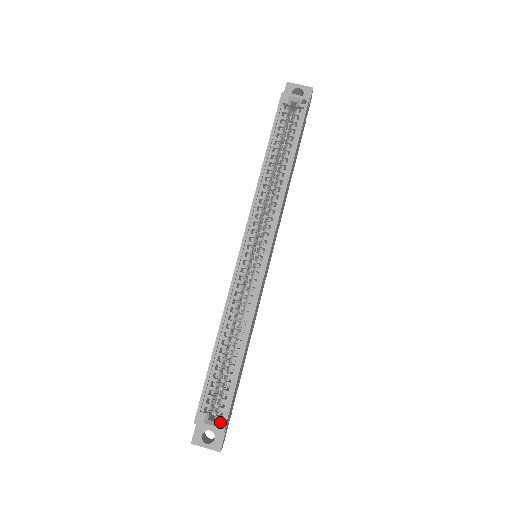
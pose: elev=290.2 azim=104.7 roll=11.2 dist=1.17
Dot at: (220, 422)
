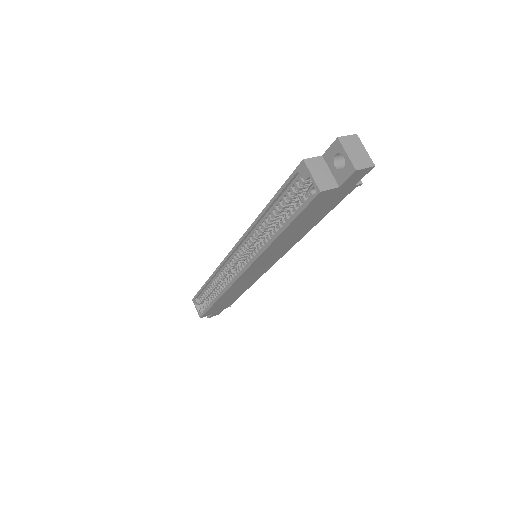
Dot at: occluded
